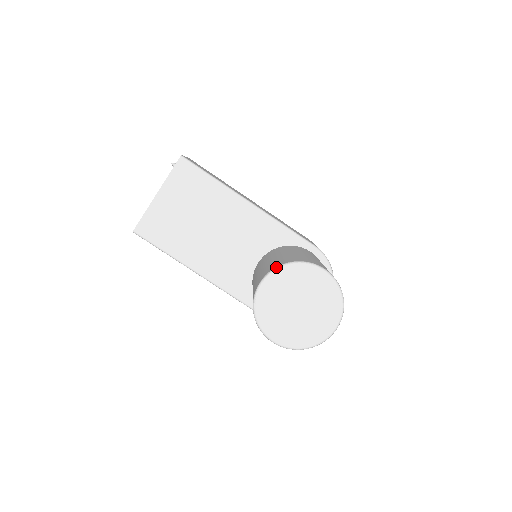
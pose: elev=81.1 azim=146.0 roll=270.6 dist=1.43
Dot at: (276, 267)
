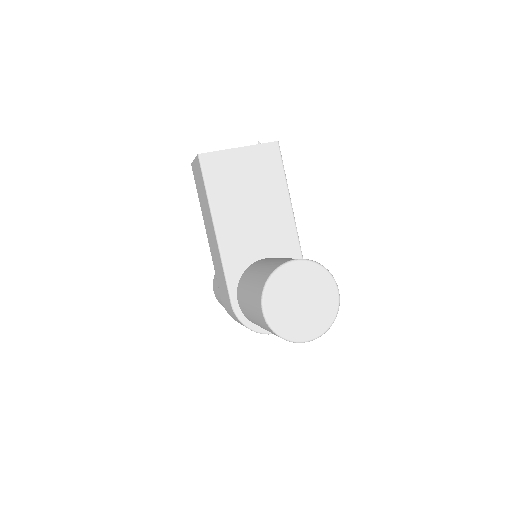
Dot at: occluded
